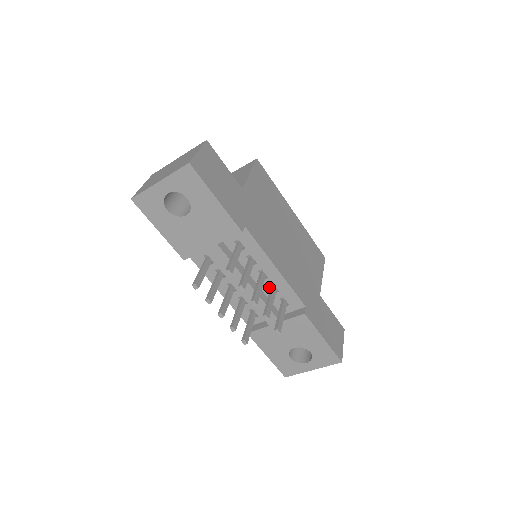
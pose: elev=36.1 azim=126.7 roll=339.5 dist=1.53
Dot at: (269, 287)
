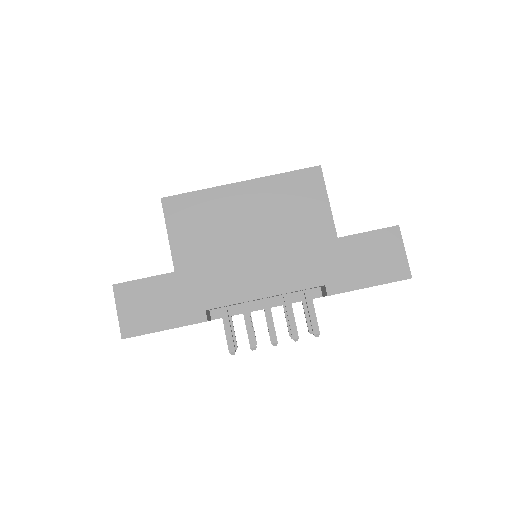
Dot at: (282, 294)
